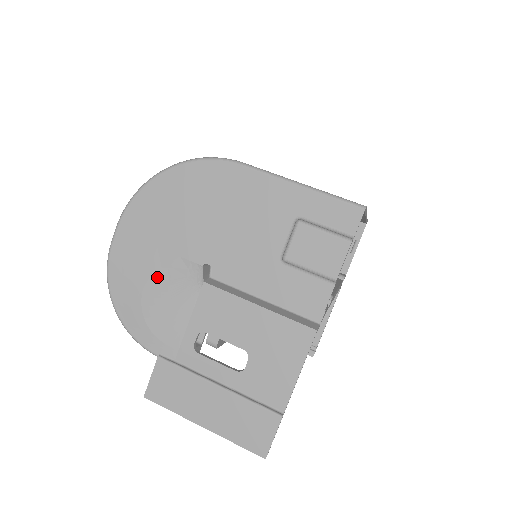
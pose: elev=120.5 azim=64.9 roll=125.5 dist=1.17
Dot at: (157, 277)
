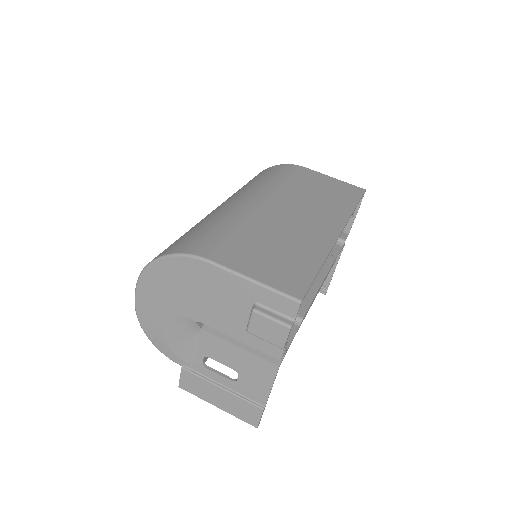
Dot at: (169, 325)
